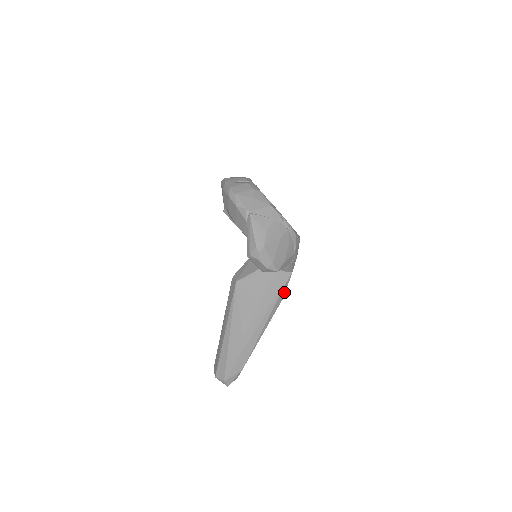
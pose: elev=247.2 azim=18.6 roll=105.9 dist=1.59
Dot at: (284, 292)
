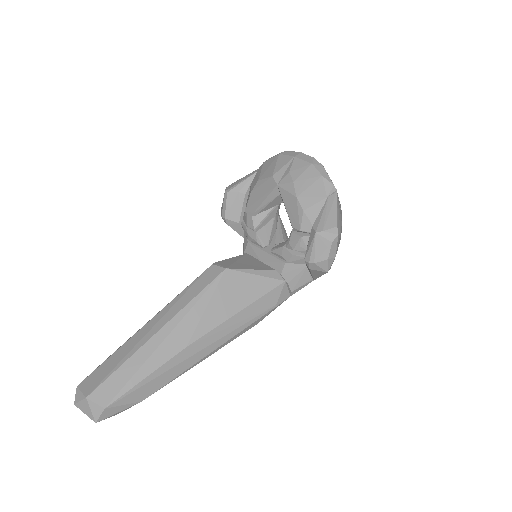
Dot at: occluded
